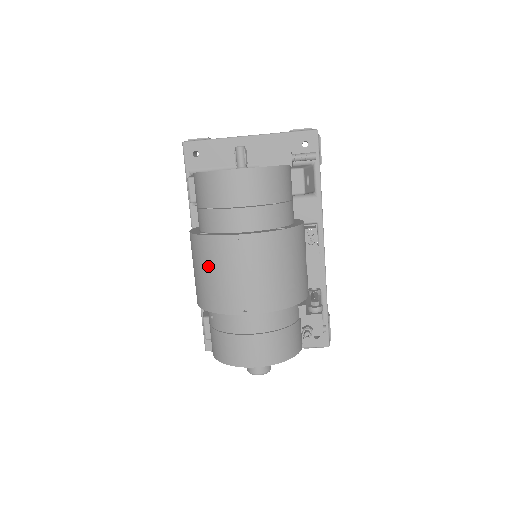
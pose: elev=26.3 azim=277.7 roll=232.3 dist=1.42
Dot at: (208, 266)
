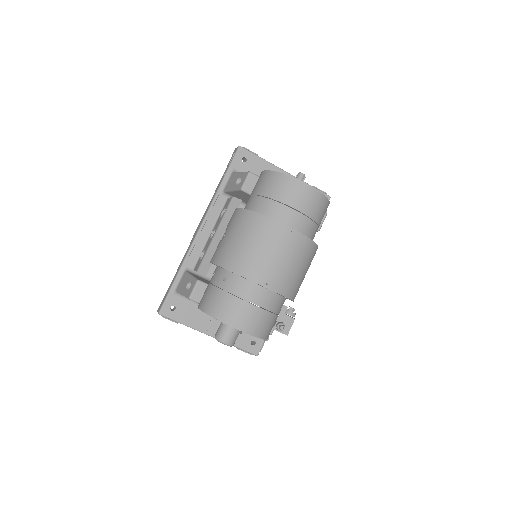
Dot at: (254, 238)
